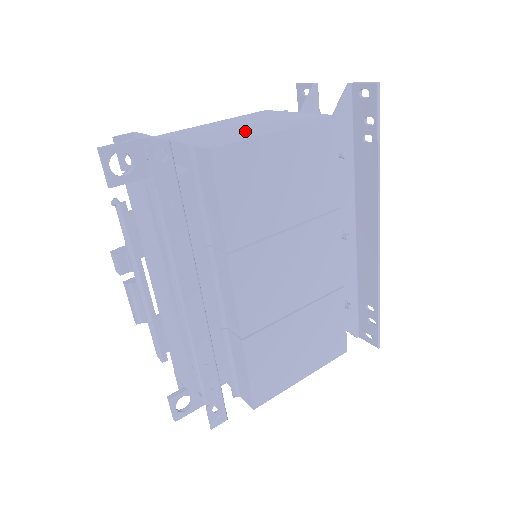
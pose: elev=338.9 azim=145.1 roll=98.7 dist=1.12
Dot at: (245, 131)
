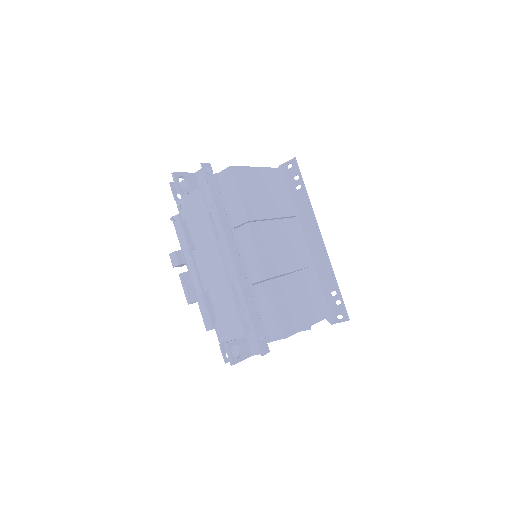
Dot at: occluded
